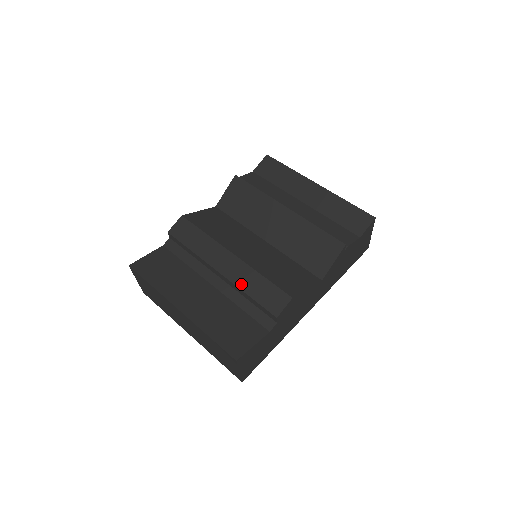
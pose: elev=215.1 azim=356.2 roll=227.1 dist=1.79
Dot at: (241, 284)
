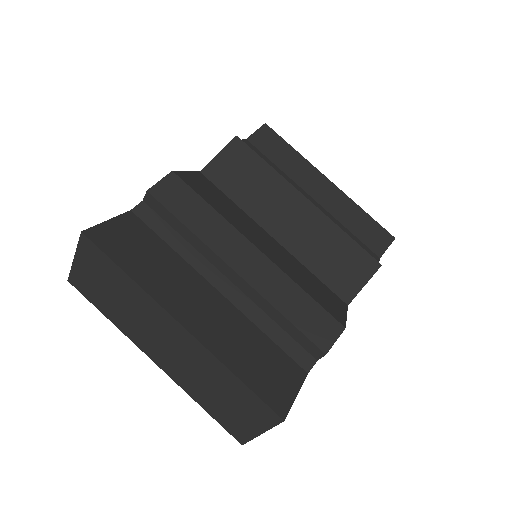
Dot at: (272, 297)
